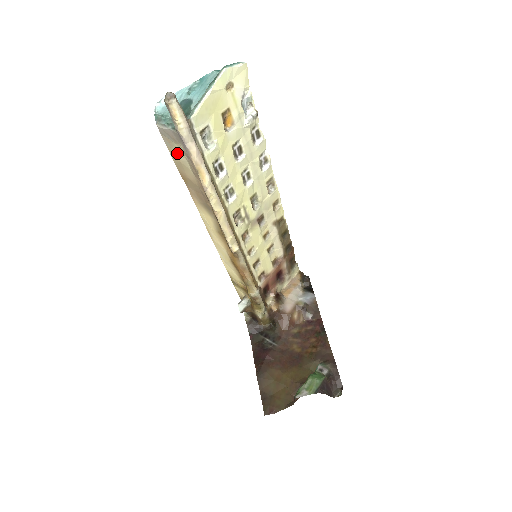
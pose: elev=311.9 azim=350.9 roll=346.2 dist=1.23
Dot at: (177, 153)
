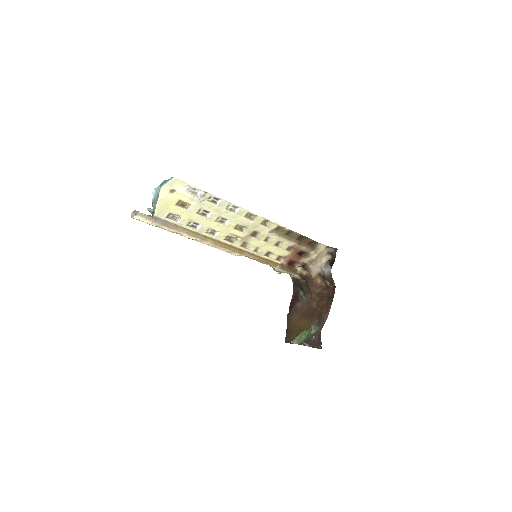
Dot at: occluded
